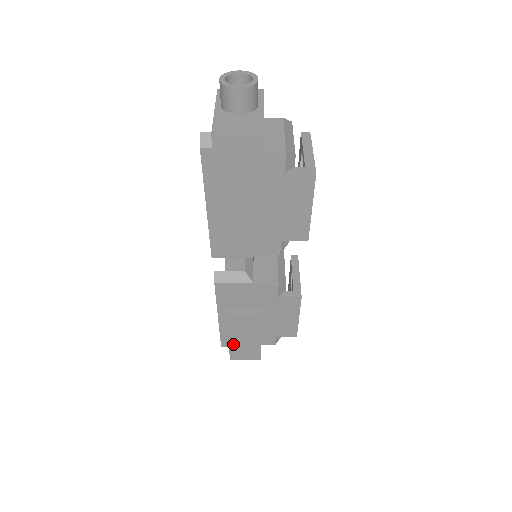
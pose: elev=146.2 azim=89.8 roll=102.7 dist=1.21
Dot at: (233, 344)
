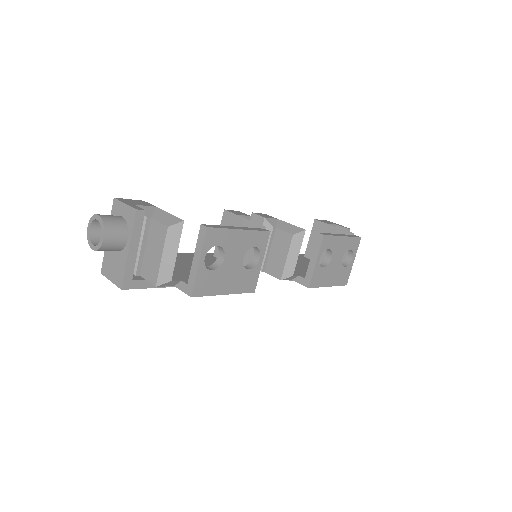
Dot at: occluded
